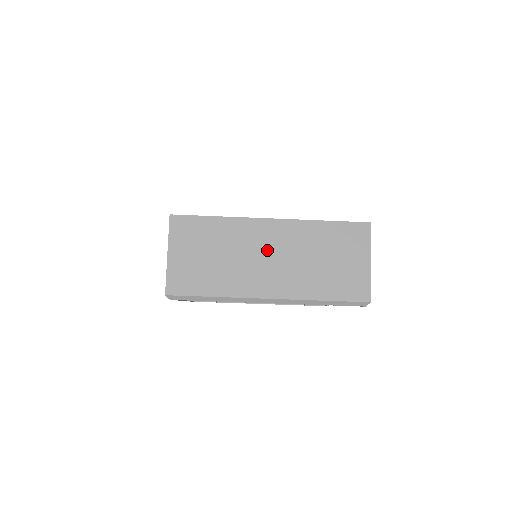
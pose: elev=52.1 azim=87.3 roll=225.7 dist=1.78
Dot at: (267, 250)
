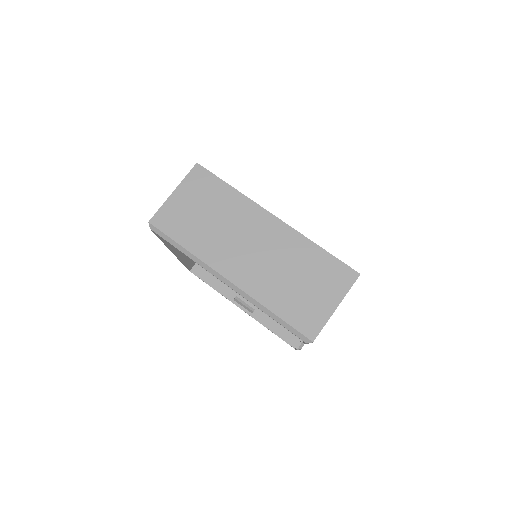
Dot at: (254, 239)
